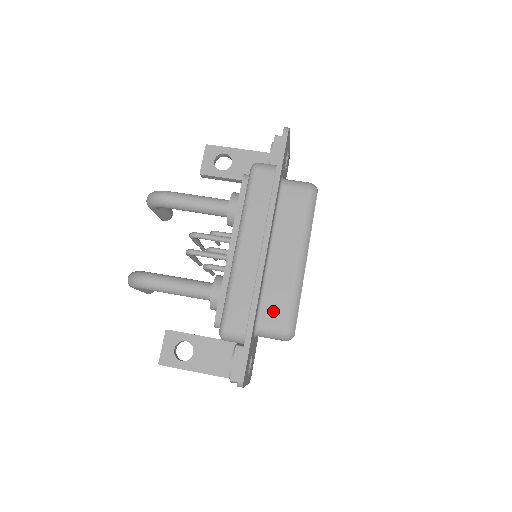
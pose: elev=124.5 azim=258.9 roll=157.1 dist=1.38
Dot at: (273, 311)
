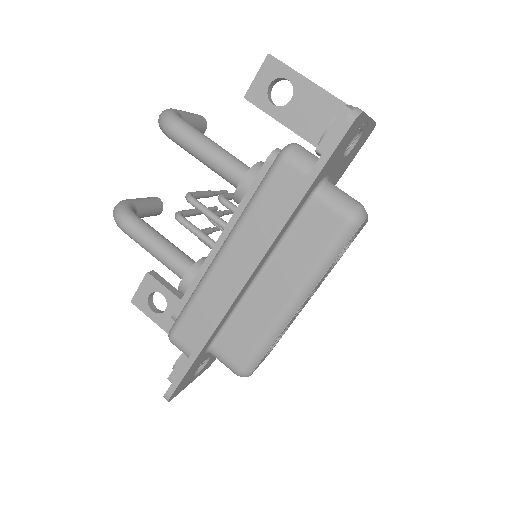
Dot at: (233, 344)
